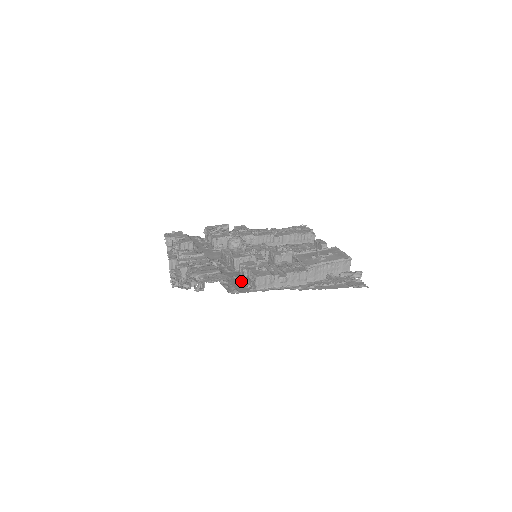
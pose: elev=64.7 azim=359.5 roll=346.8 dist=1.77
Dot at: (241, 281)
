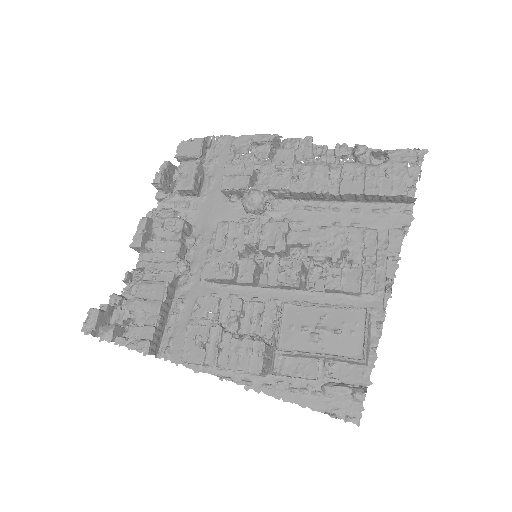
Dot at: occluded
